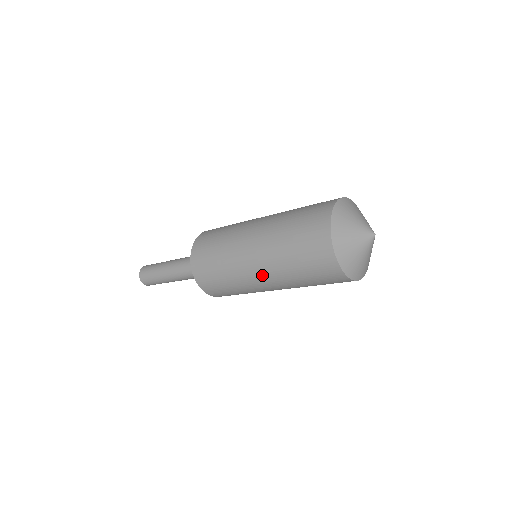
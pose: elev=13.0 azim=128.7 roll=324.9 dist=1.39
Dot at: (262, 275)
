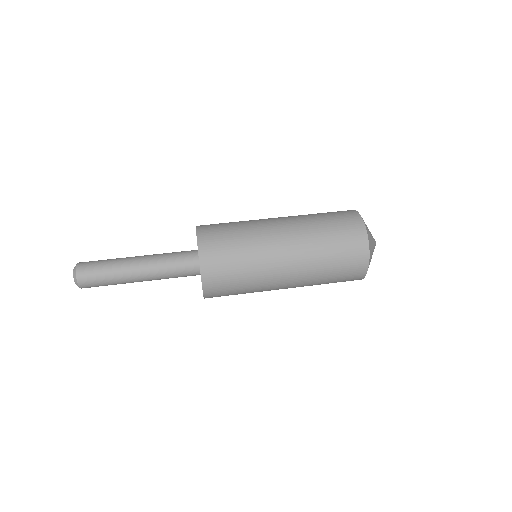
Dot at: occluded
